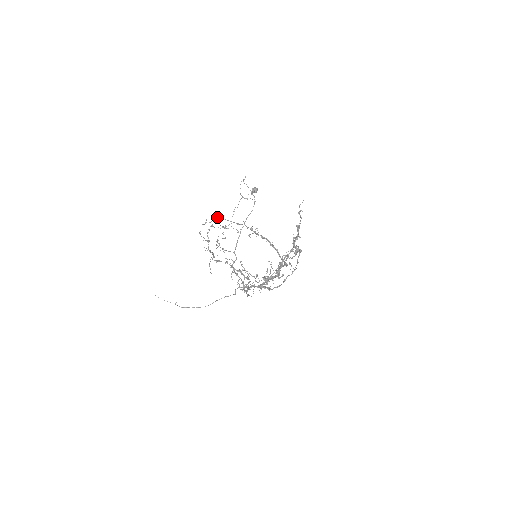
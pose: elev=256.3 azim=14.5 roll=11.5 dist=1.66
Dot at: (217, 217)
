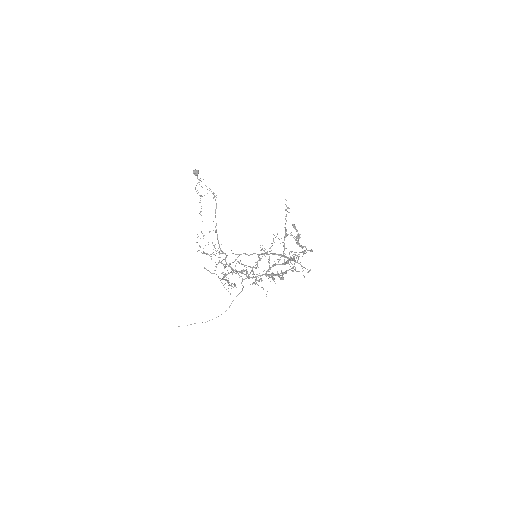
Dot at: (221, 253)
